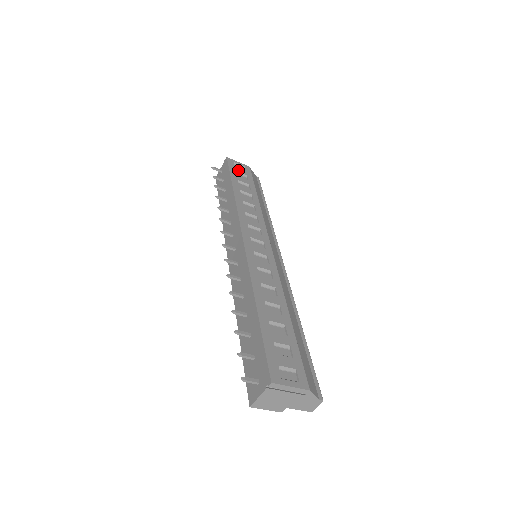
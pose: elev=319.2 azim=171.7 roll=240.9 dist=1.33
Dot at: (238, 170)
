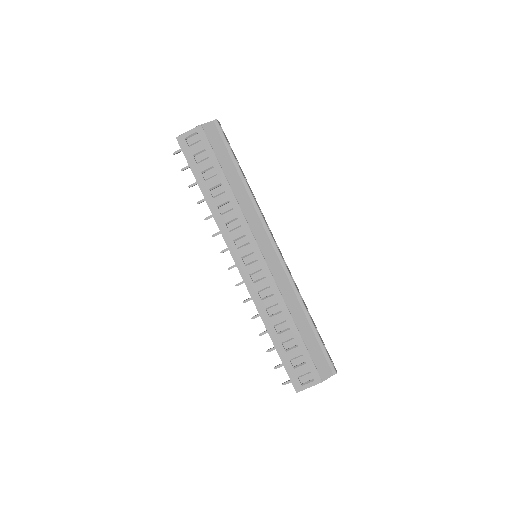
Dot at: (194, 151)
